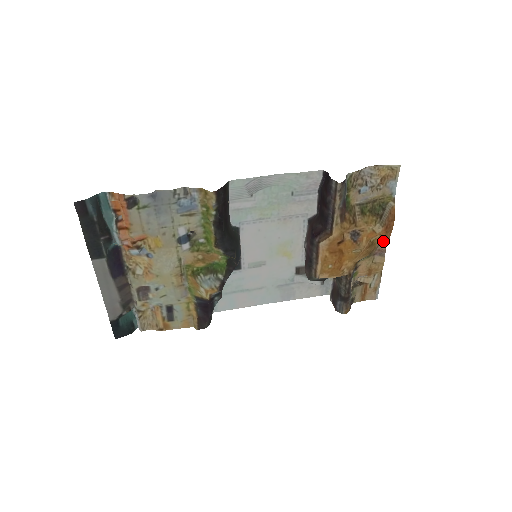
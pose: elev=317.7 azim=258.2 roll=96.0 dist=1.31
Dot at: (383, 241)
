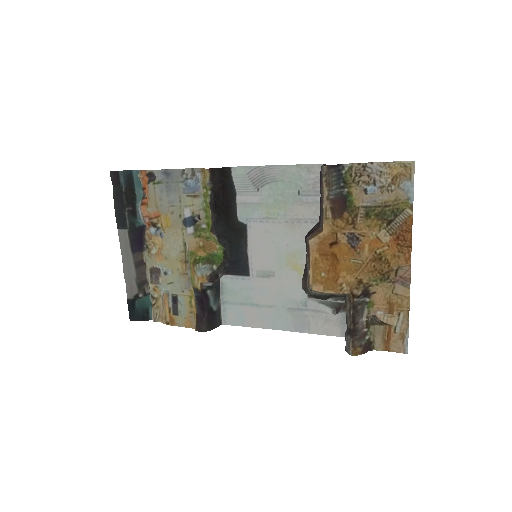
Dot at: (403, 263)
